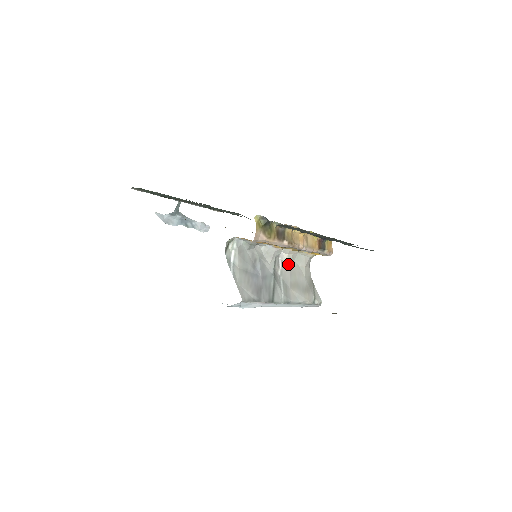
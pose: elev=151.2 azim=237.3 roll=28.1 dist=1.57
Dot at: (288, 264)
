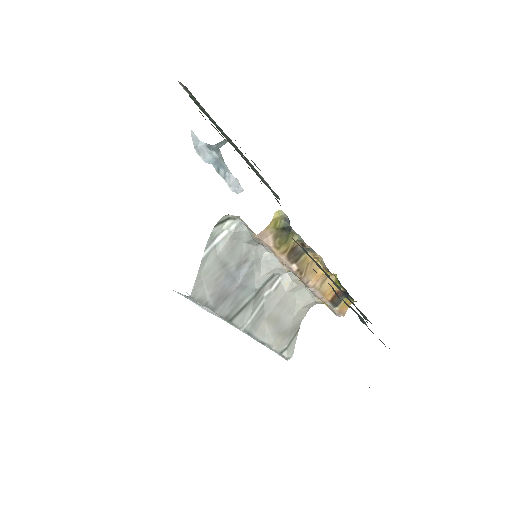
Dot at: (284, 291)
